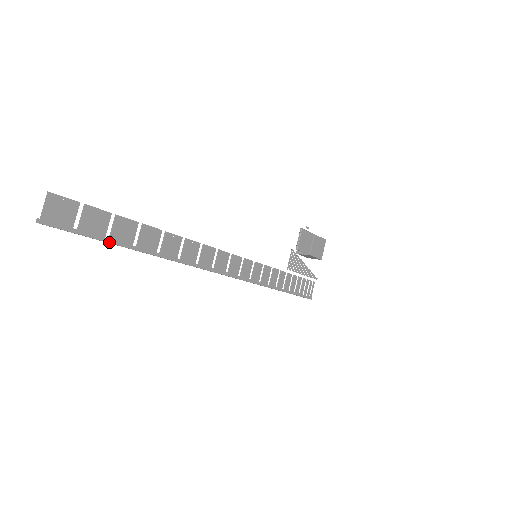
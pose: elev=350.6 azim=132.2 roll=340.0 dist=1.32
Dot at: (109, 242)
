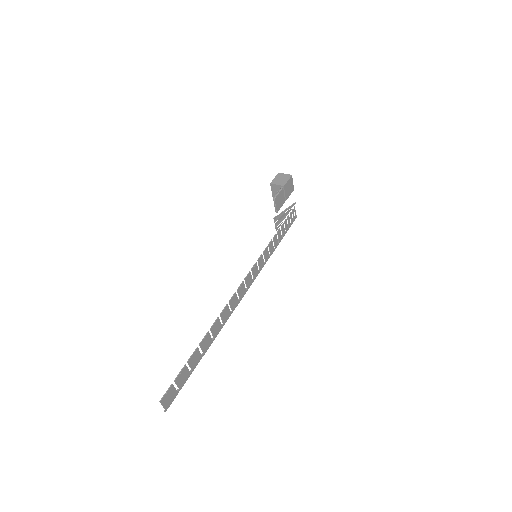
Dot at: occluded
